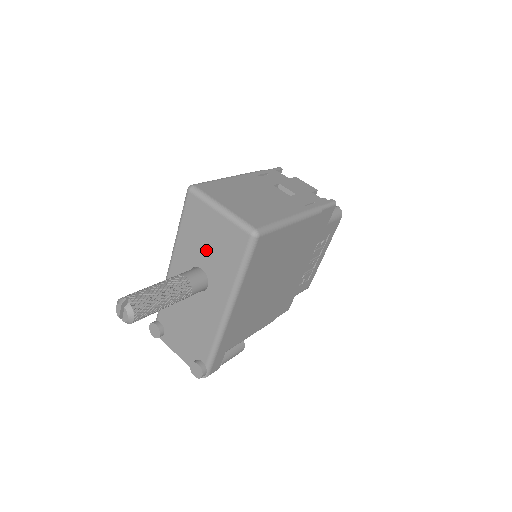
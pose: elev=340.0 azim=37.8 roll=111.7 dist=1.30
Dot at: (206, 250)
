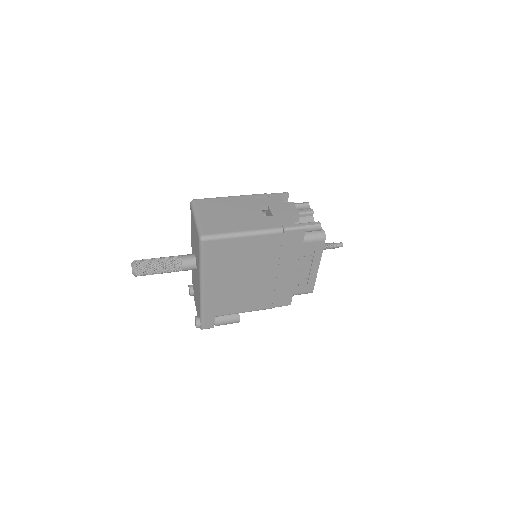
Dot at: occluded
